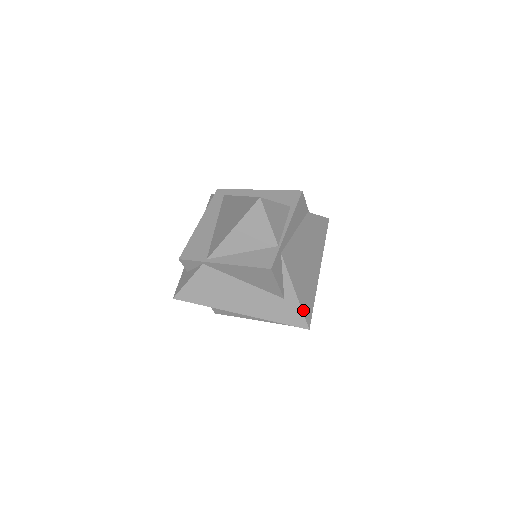
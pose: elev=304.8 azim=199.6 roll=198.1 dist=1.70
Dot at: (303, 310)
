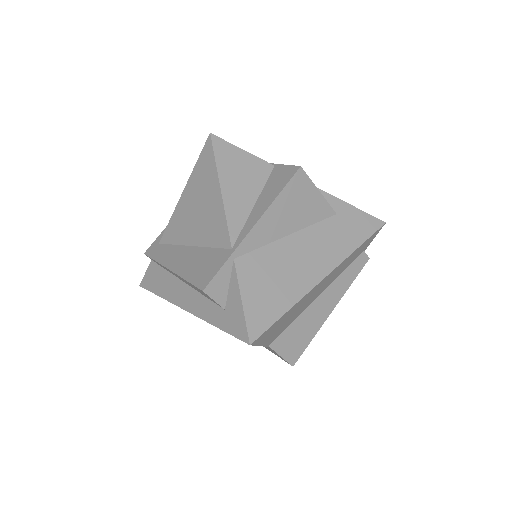
Dot at: (360, 211)
